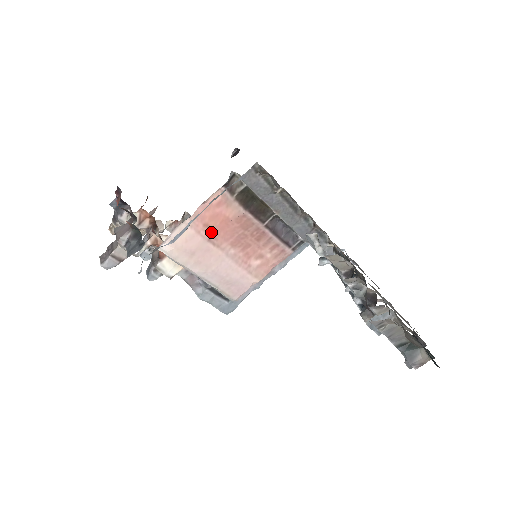
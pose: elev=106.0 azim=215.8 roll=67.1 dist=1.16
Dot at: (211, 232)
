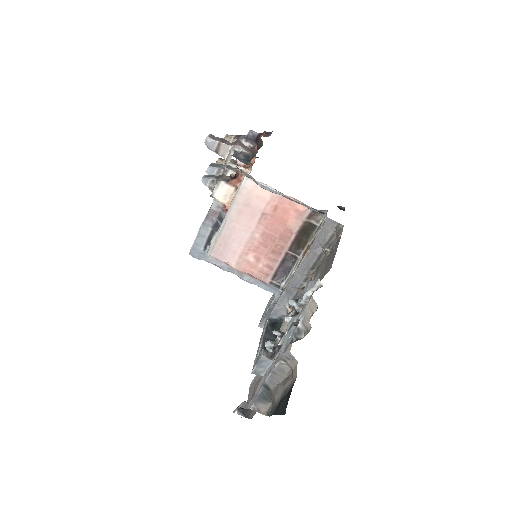
Dot at: (271, 213)
